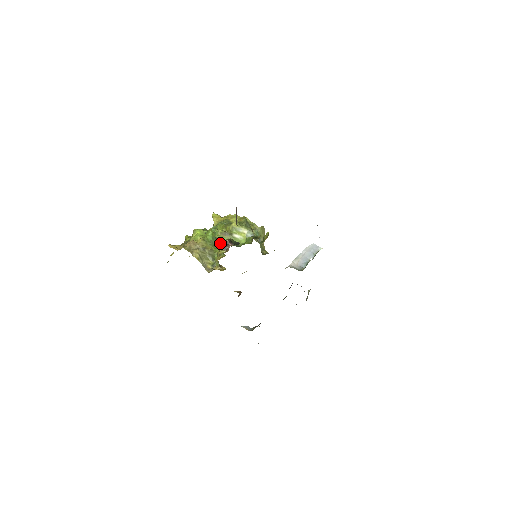
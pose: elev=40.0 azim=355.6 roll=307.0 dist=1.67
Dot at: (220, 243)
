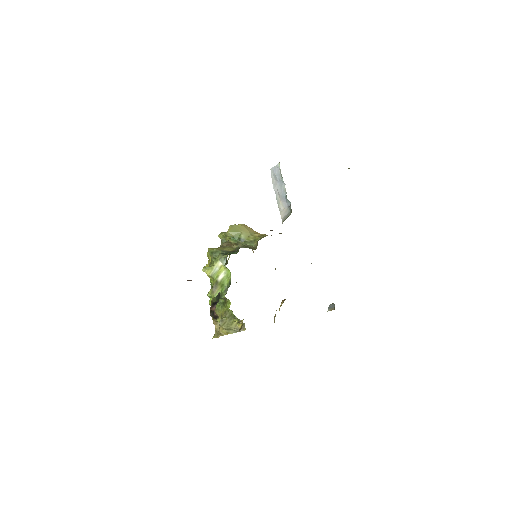
Dot at: occluded
